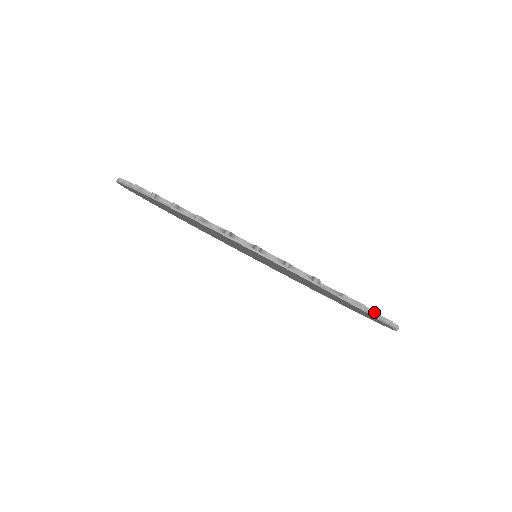
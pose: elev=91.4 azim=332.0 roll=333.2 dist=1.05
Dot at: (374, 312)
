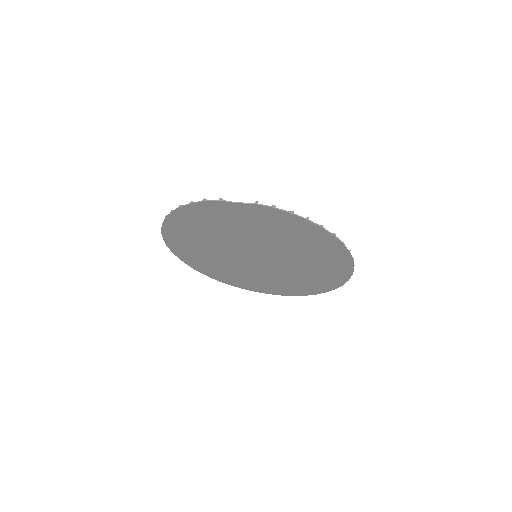
Dot at: (272, 207)
